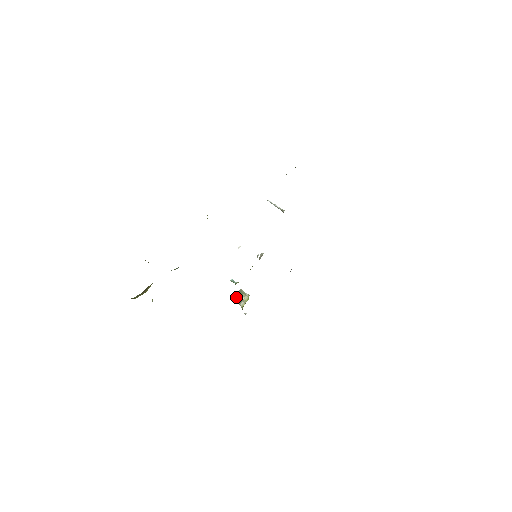
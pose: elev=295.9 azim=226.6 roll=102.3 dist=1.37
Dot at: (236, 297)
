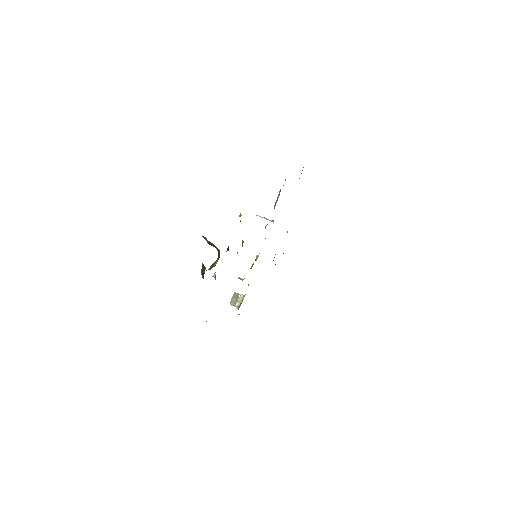
Dot at: occluded
